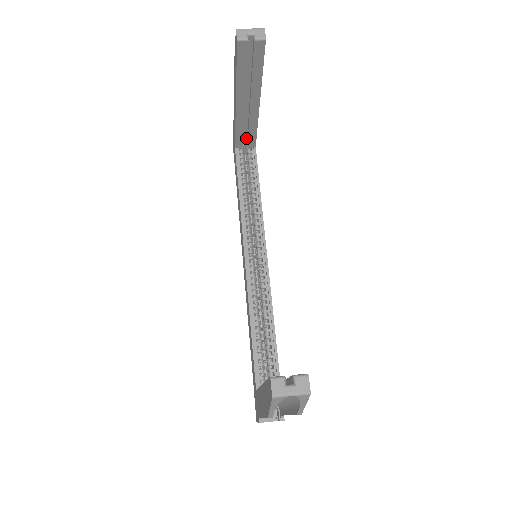
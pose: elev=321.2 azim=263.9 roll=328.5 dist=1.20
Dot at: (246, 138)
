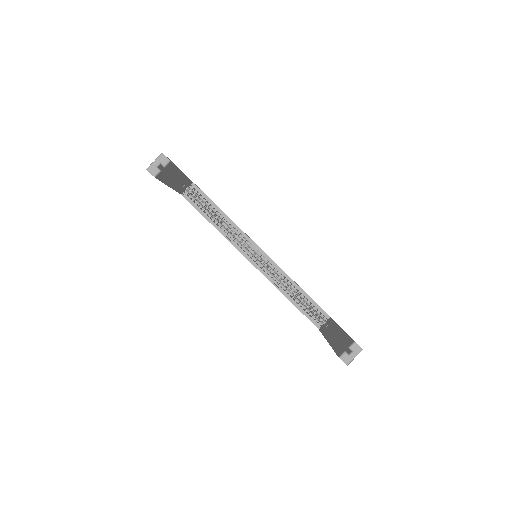
Dot at: (183, 184)
